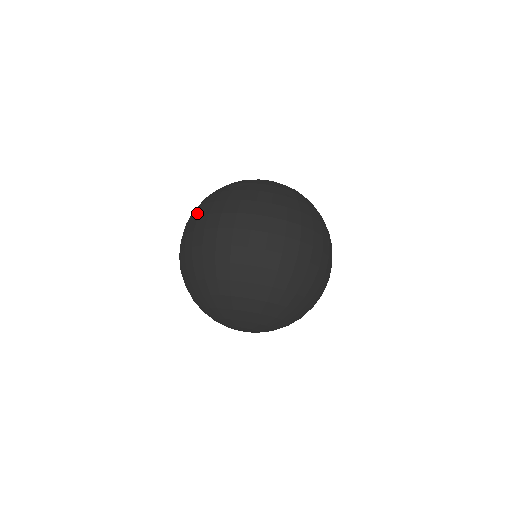
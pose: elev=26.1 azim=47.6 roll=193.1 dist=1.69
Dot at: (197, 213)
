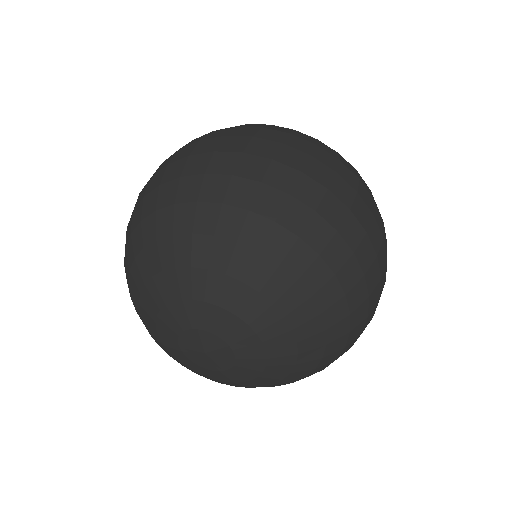
Dot at: occluded
